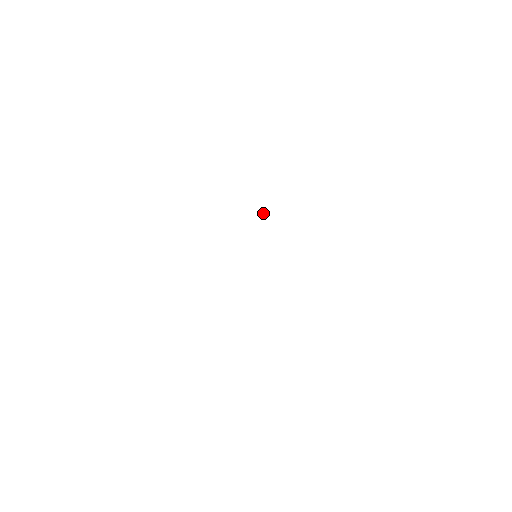
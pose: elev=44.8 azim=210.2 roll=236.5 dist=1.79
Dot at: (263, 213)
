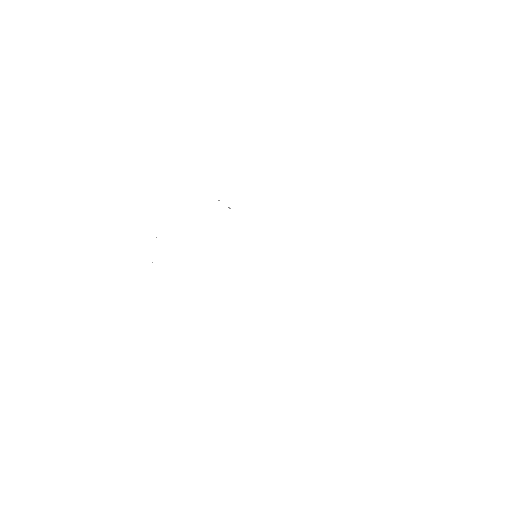
Dot at: occluded
